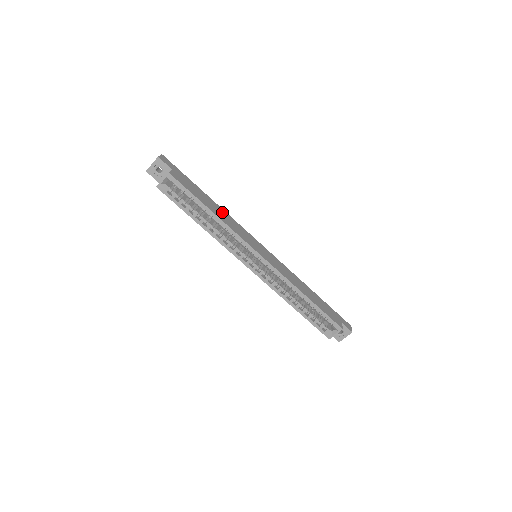
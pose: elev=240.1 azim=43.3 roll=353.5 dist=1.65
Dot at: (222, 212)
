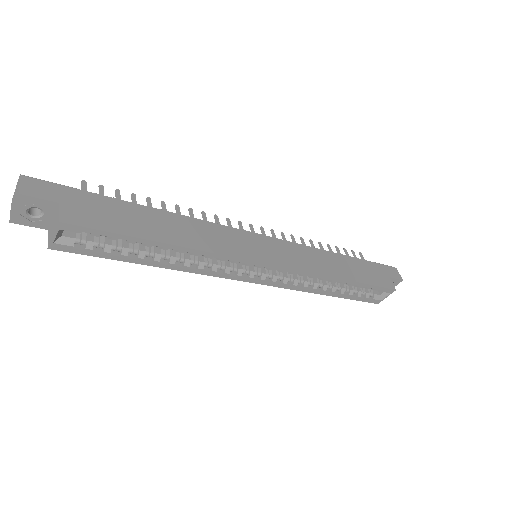
Dot at: (181, 224)
